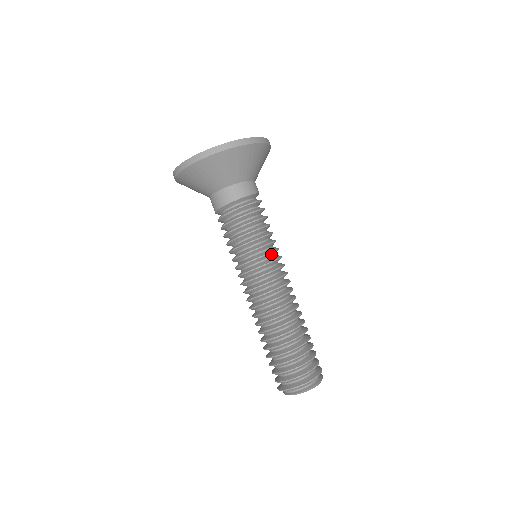
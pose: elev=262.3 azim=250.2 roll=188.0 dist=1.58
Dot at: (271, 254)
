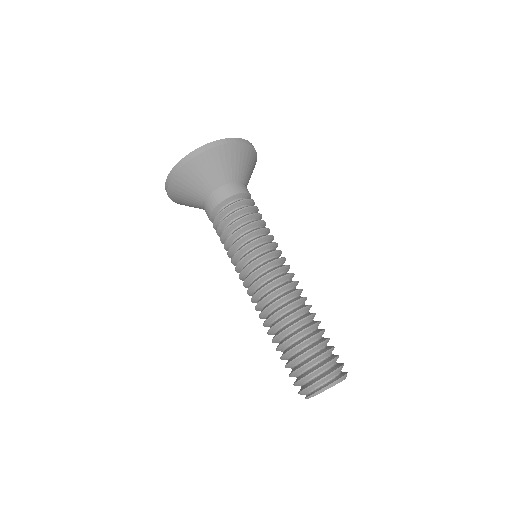
Dot at: (254, 253)
